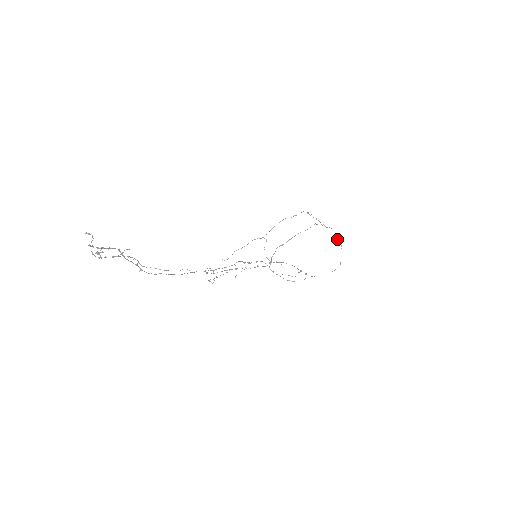
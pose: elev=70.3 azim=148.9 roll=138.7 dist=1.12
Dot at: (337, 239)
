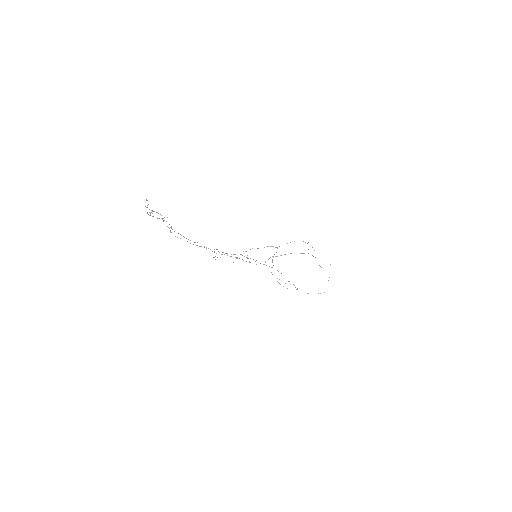
Dot at: occluded
